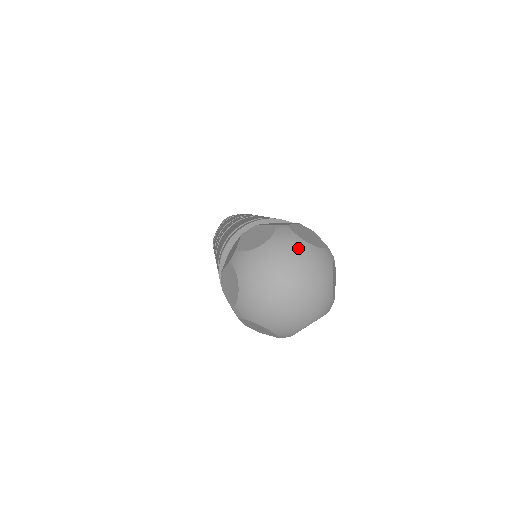
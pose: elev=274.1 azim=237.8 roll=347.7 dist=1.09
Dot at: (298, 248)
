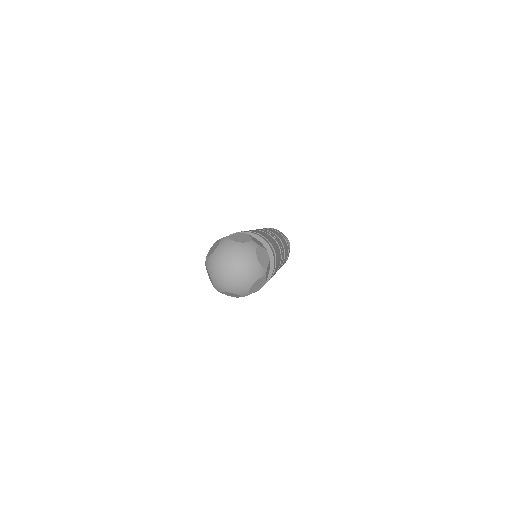
Dot at: (250, 256)
